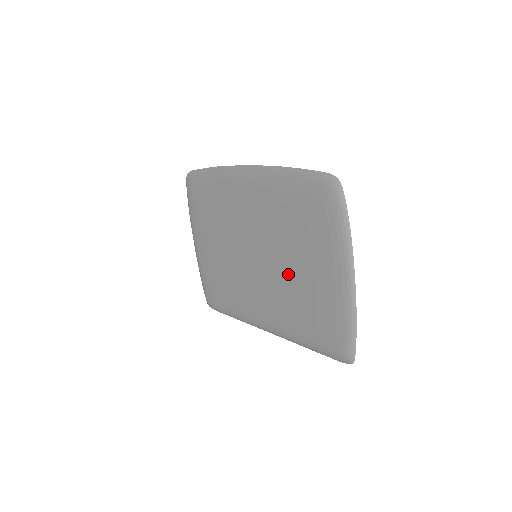
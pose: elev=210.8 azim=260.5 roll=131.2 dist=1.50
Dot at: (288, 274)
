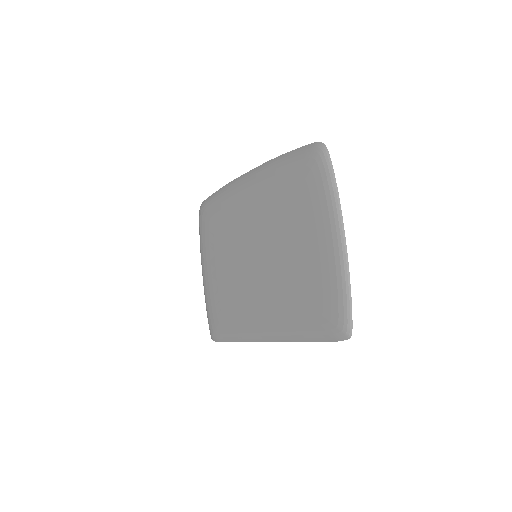
Dot at: (284, 260)
